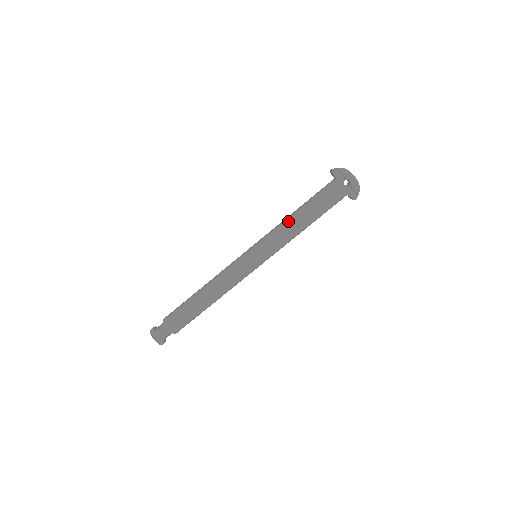
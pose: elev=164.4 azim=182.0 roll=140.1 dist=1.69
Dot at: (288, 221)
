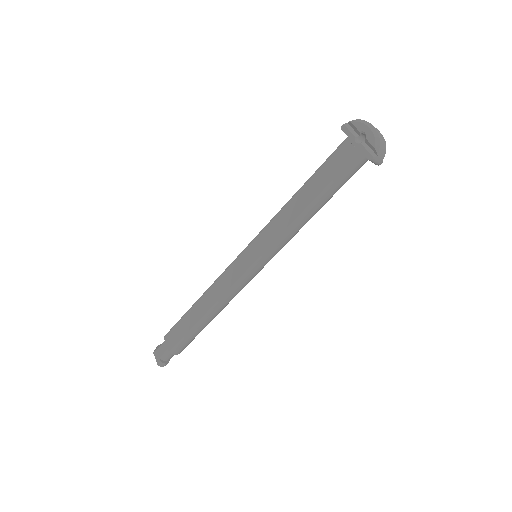
Dot at: (287, 202)
